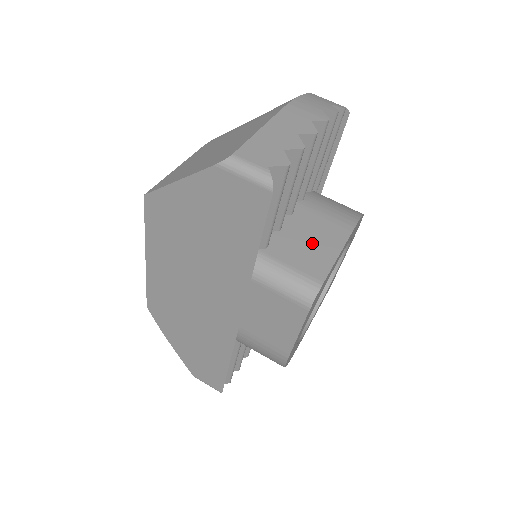
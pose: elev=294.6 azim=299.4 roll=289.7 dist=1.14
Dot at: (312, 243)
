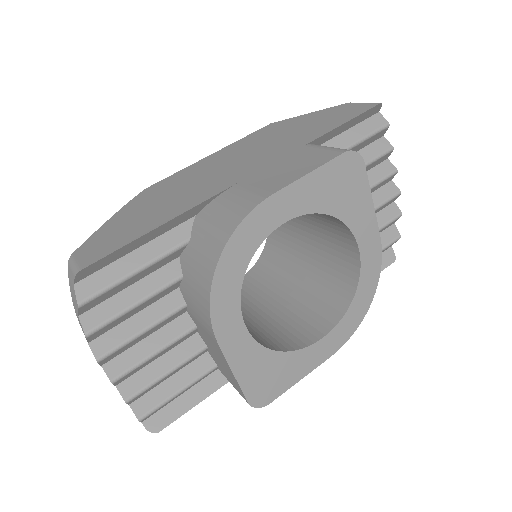
Dot at: occluded
